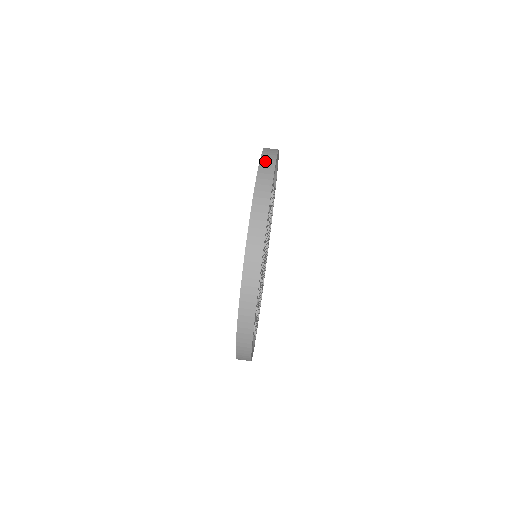
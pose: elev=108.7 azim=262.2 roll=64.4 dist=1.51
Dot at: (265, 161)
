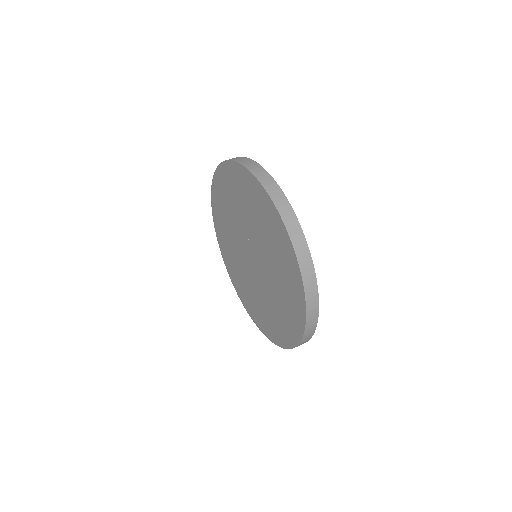
Dot at: occluded
